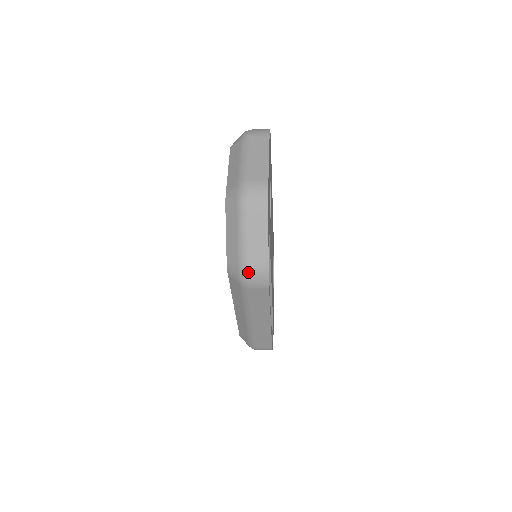
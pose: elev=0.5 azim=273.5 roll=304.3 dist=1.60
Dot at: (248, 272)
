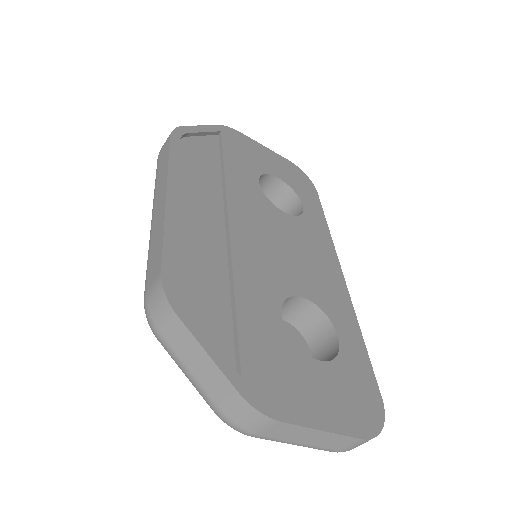
Dot at: occluded
